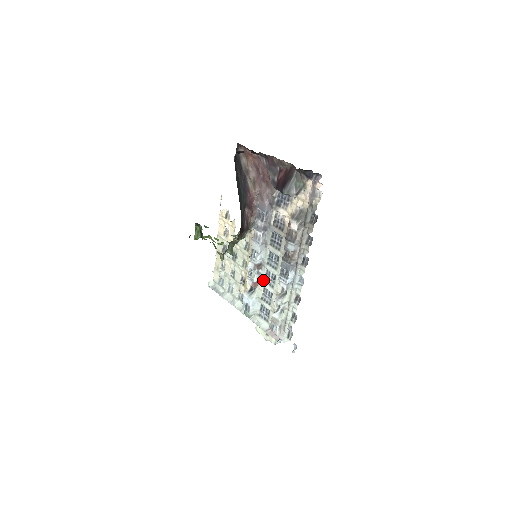
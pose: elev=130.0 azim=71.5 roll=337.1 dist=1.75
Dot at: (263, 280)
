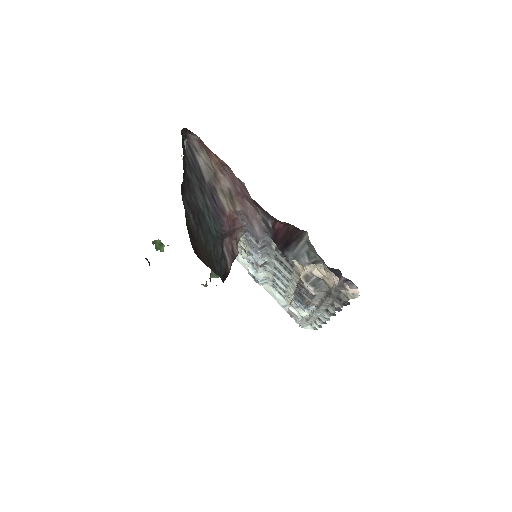
Dot at: (271, 273)
